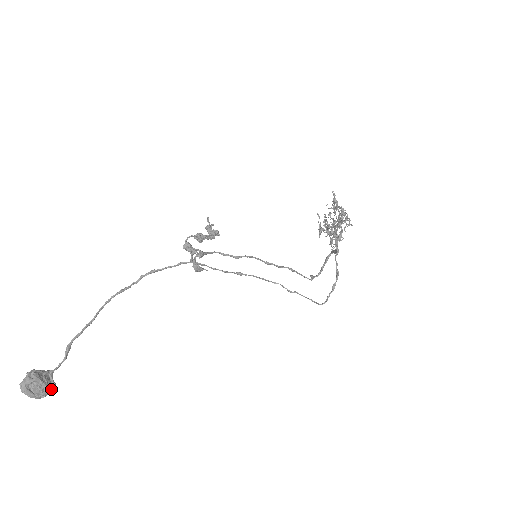
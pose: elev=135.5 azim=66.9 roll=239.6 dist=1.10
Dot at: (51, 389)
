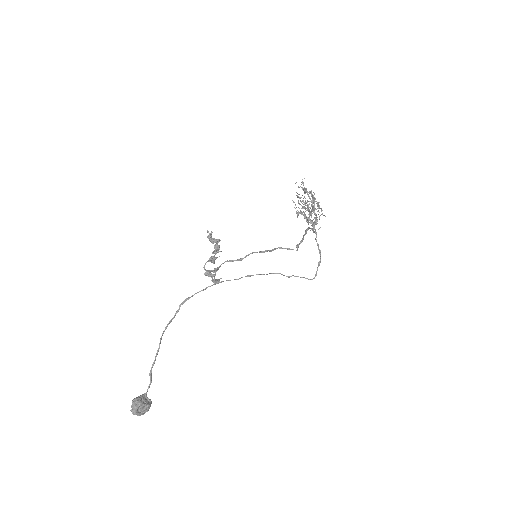
Dot at: (150, 405)
